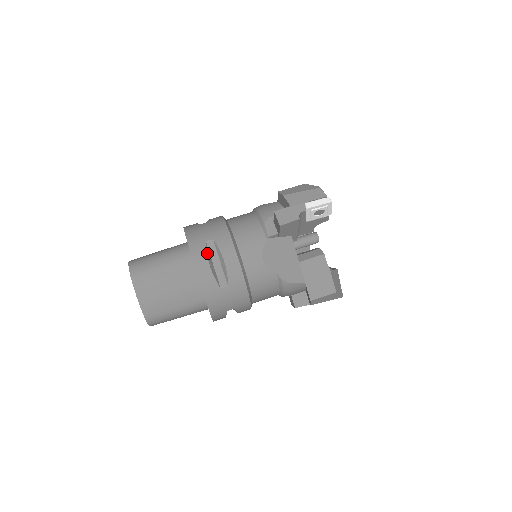
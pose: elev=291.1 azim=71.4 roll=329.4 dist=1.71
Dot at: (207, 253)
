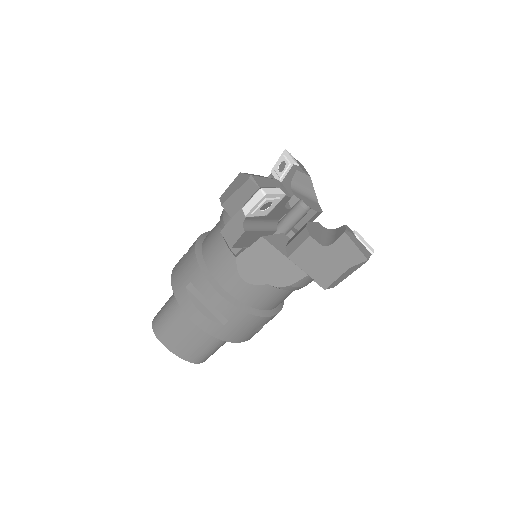
Dot at: (192, 299)
